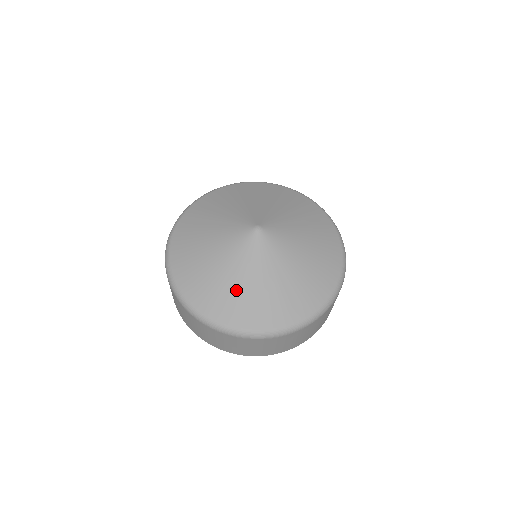
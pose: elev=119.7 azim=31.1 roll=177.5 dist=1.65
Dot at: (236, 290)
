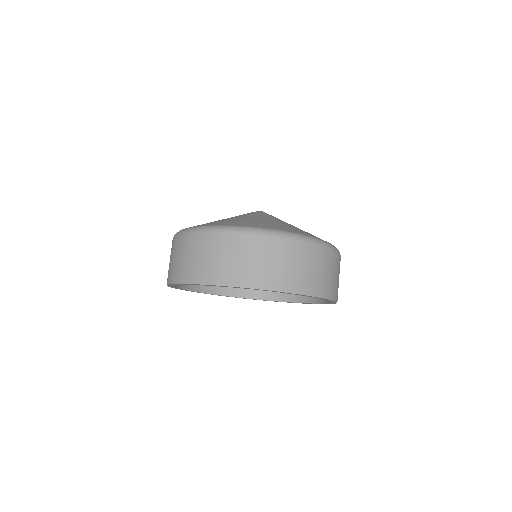
Dot at: (289, 225)
